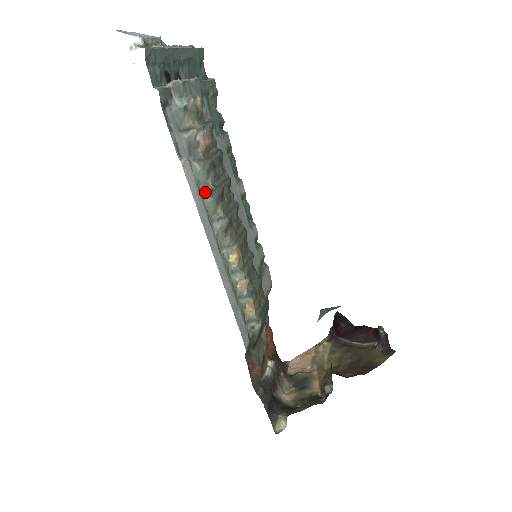
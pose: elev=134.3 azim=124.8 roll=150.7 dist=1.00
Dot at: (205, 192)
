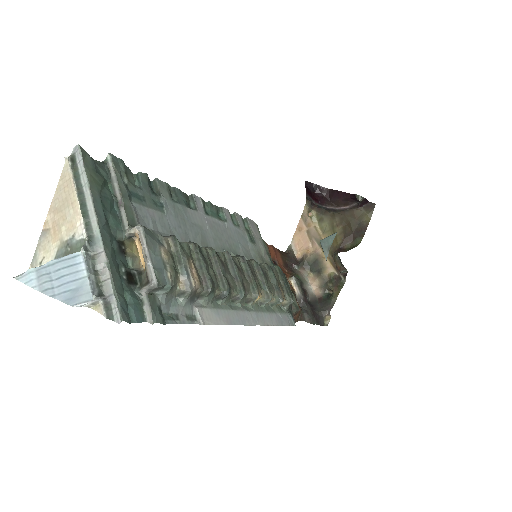
Dot at: (218, 299)
